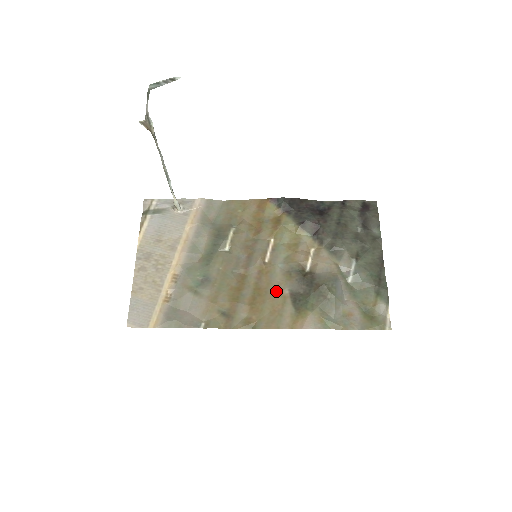
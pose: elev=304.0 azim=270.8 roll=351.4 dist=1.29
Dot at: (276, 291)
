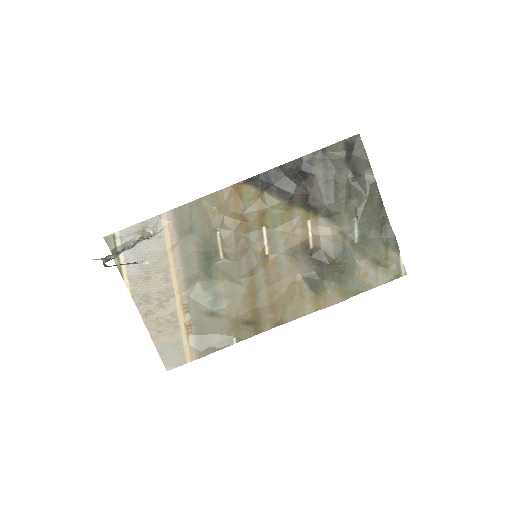
Dot at: (289, 281)
